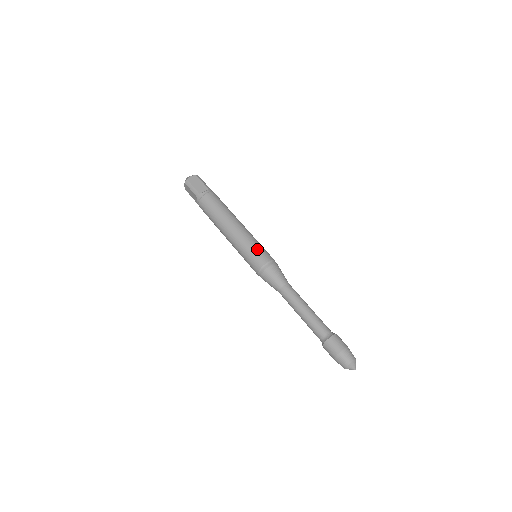
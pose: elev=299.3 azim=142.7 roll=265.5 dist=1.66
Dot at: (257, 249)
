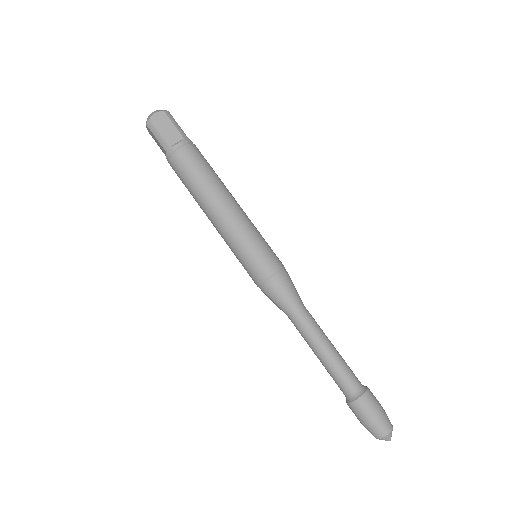
Dot at: (258, 251)
